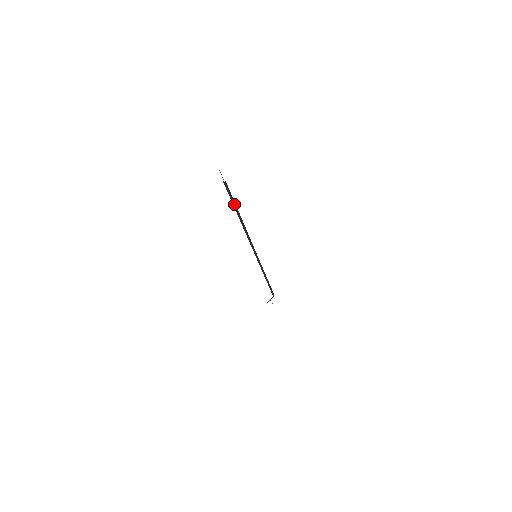
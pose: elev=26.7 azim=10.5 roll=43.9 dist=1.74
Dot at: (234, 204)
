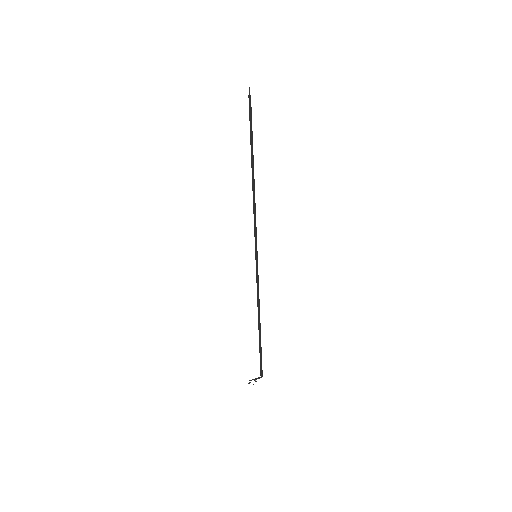
Dot at: (251, 137)
